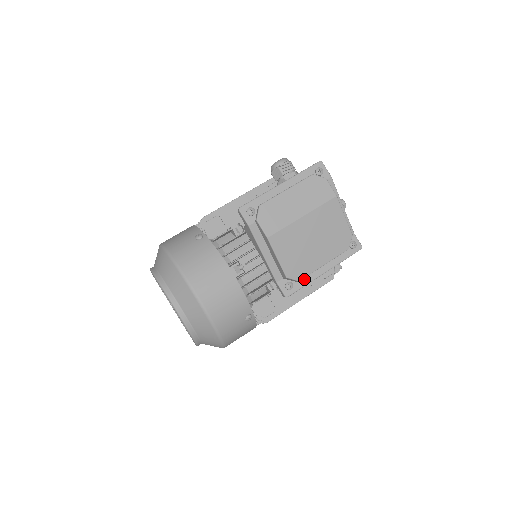
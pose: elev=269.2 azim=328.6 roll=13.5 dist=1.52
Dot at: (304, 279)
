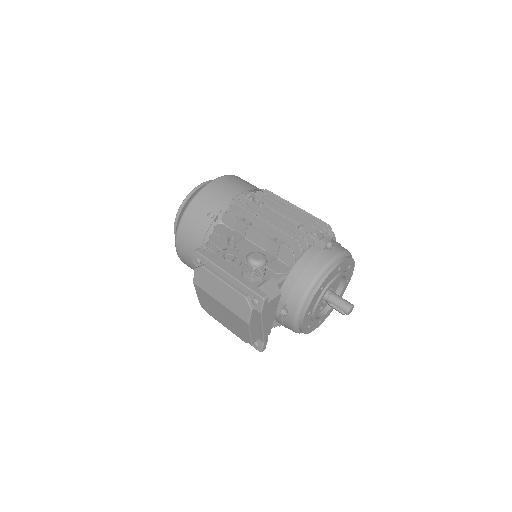
Dot at: occluded
